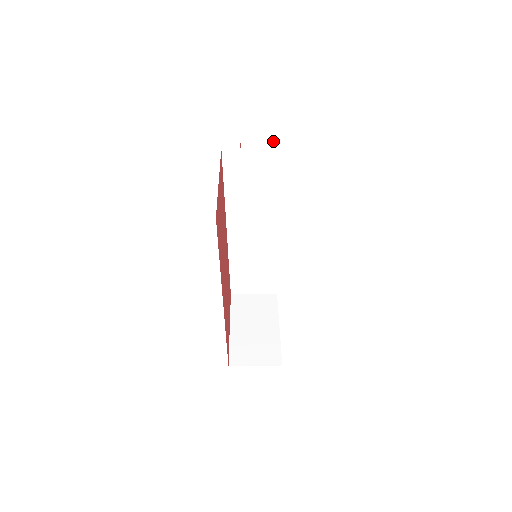
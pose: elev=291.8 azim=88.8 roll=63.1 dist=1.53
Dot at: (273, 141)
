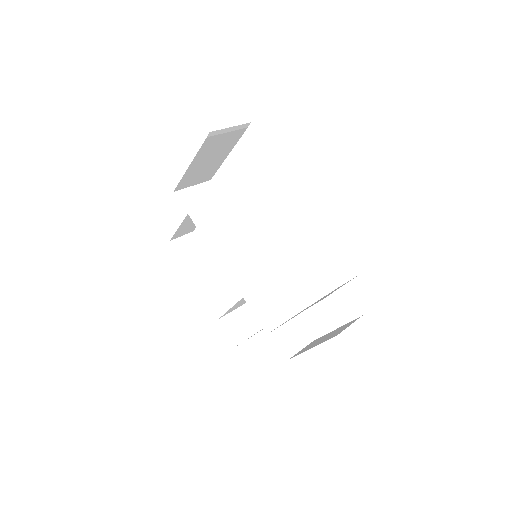
Dot at: (199, 243)
